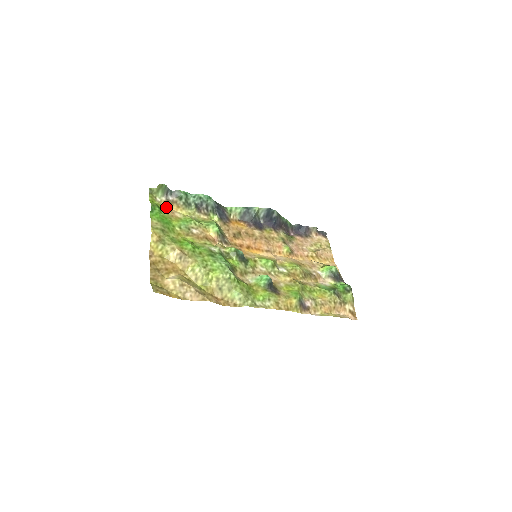
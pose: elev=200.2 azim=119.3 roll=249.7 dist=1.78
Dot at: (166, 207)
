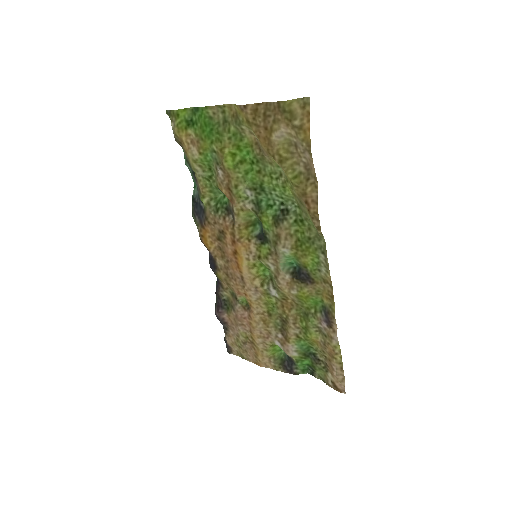
Dot at: (181, 136)
